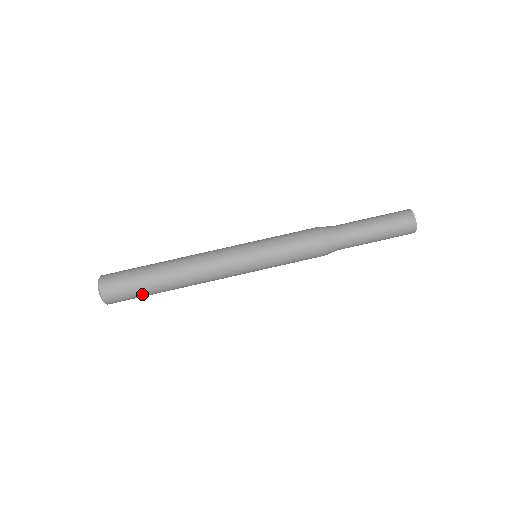
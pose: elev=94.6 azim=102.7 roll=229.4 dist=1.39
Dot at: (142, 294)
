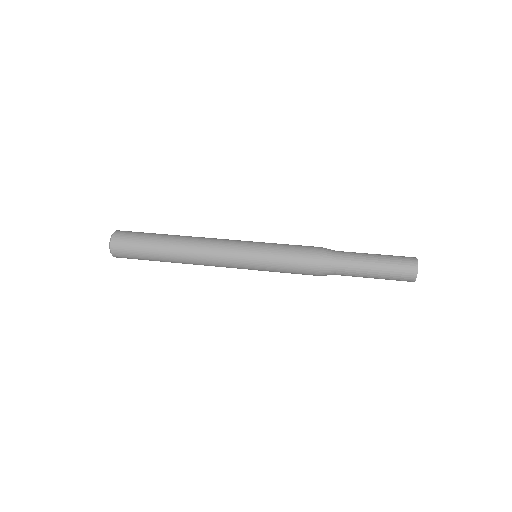
Dot at: (146, 238)
